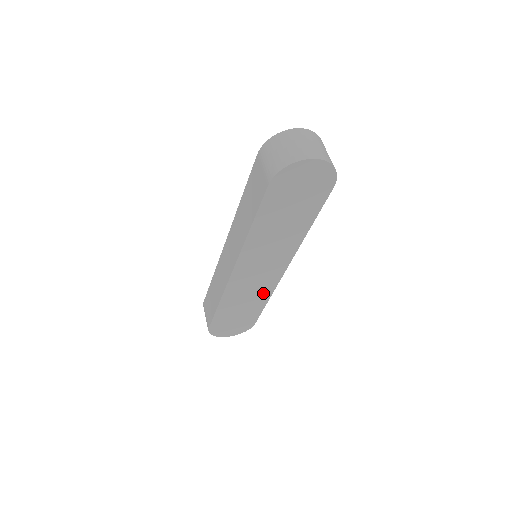
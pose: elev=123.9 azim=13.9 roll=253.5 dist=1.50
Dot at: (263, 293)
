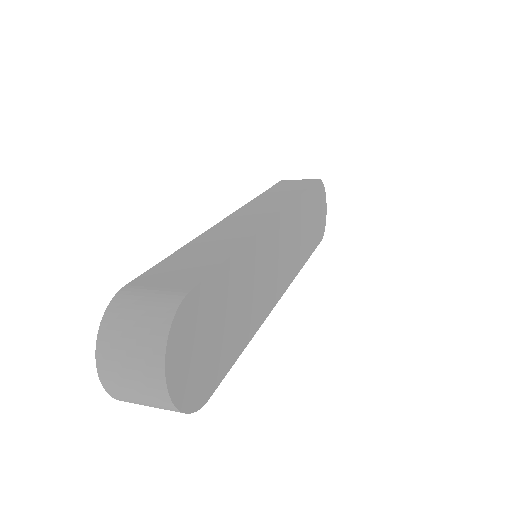
Dot at: (258, 310)
